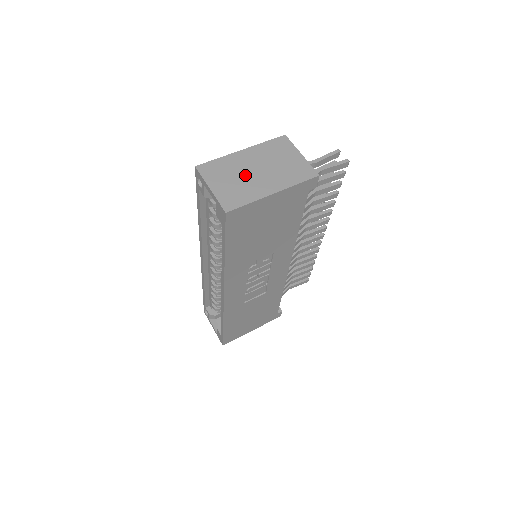
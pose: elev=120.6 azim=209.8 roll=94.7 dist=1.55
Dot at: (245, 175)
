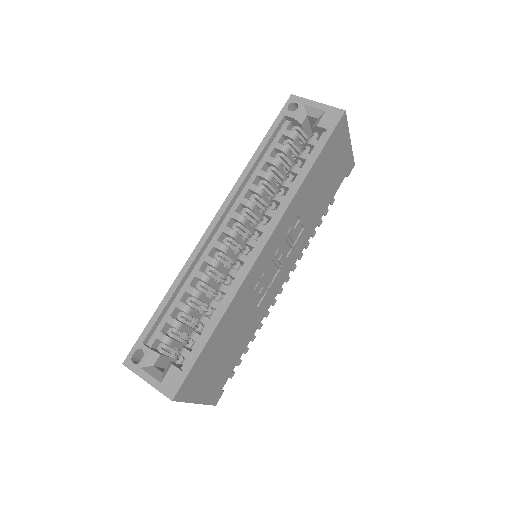
Dot at: occluded
